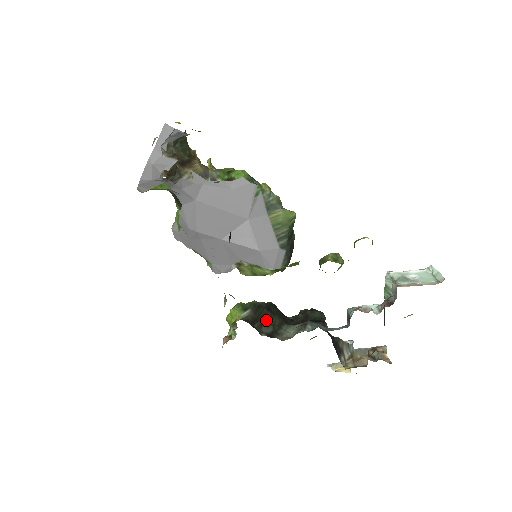
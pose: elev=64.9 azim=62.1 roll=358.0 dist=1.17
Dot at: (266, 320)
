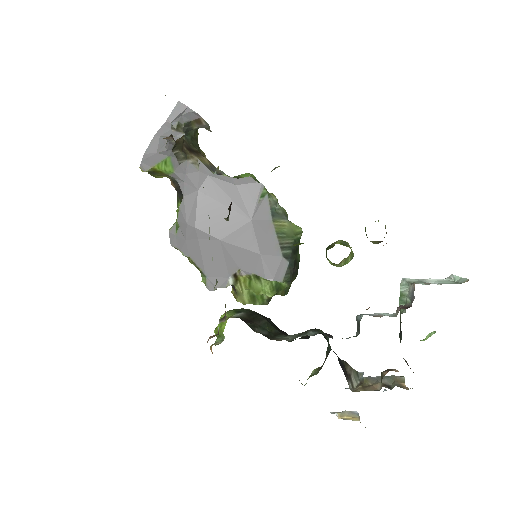
Dot at: (261, 324)
